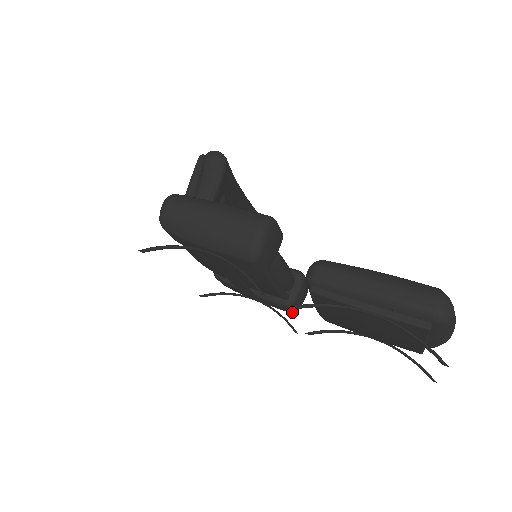
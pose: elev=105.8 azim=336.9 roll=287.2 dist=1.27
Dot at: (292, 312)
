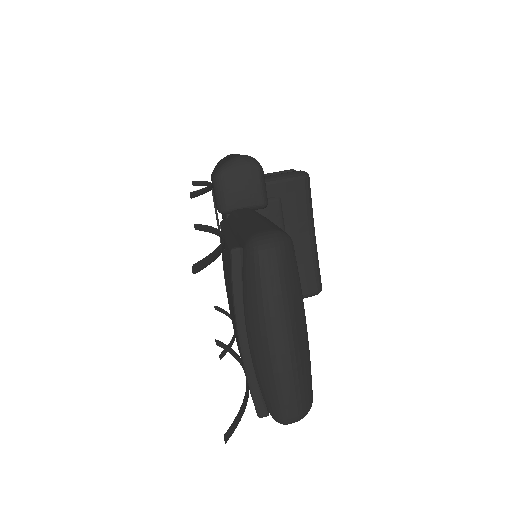
Dot at: occluded
